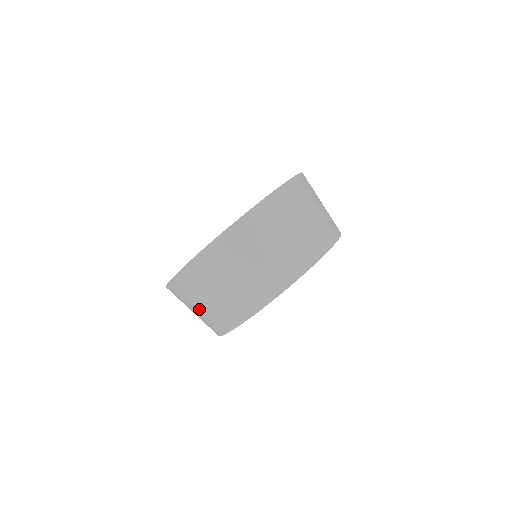
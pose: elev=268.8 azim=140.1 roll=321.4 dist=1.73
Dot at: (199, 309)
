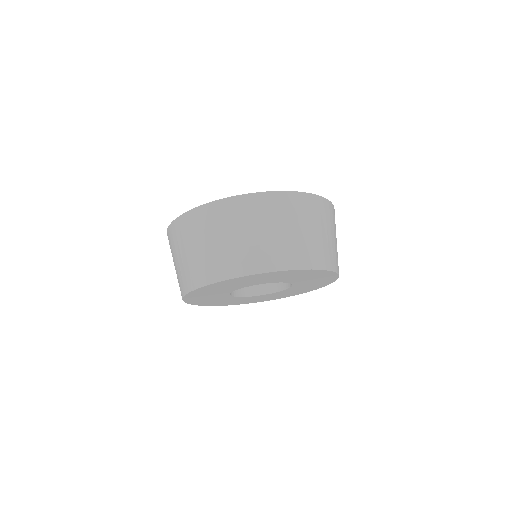
Dot at: (238, 238)
